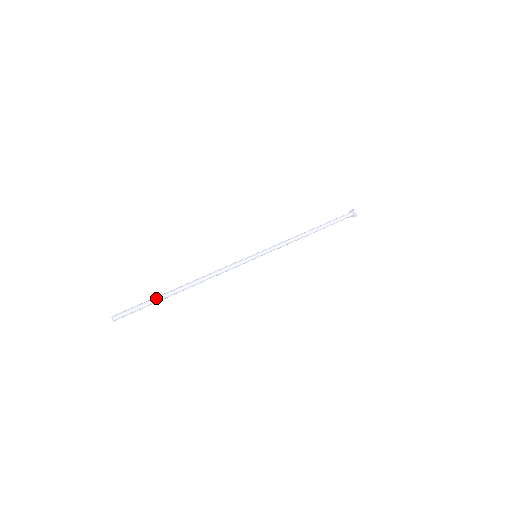
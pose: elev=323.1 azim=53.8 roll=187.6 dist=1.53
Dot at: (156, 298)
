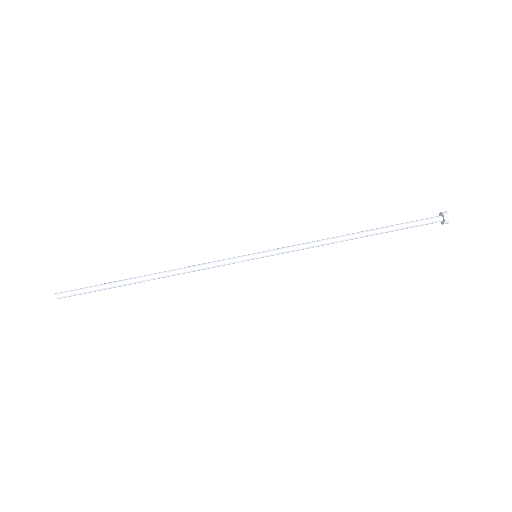
Dot at: (108, 284)
